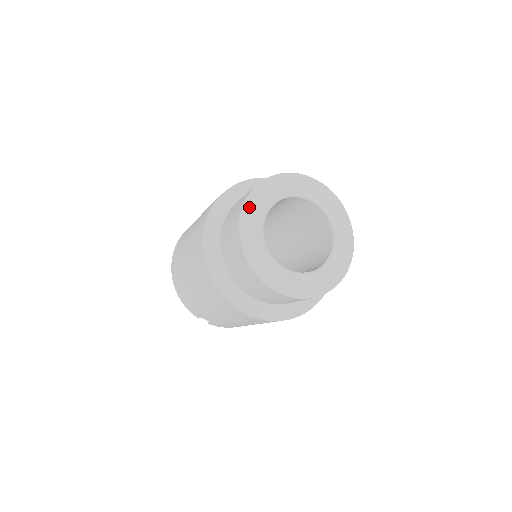
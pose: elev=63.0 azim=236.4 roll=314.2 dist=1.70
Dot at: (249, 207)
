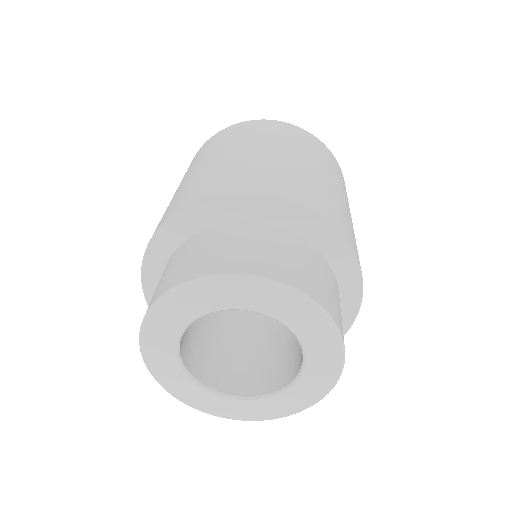
Dot at: (153, 367)
